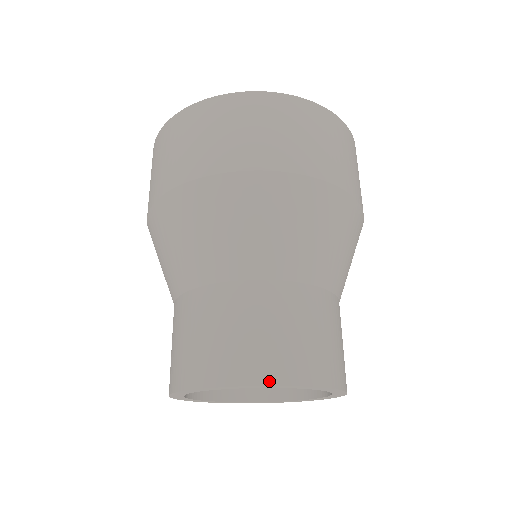
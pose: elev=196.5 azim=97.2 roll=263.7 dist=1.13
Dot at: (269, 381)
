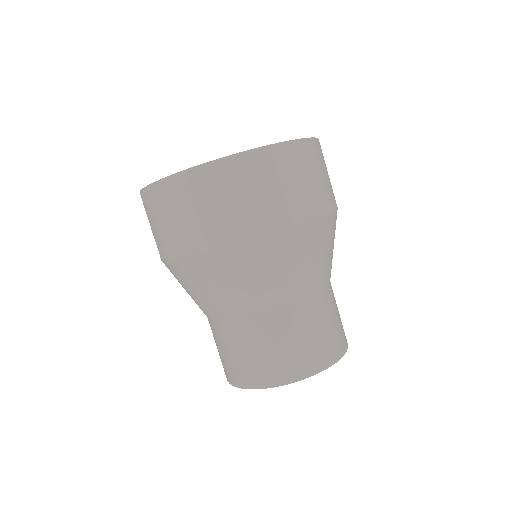
Dot at: (242, 386)
